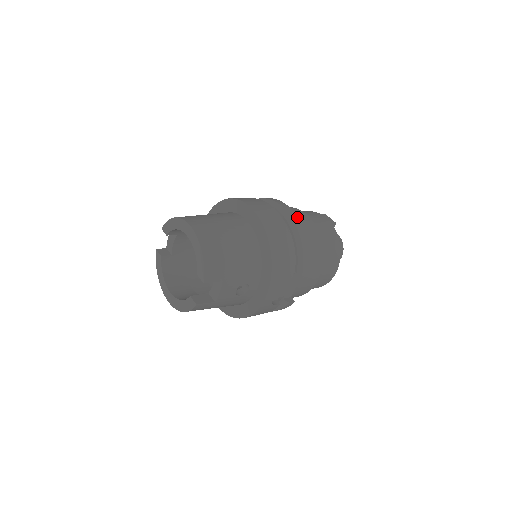
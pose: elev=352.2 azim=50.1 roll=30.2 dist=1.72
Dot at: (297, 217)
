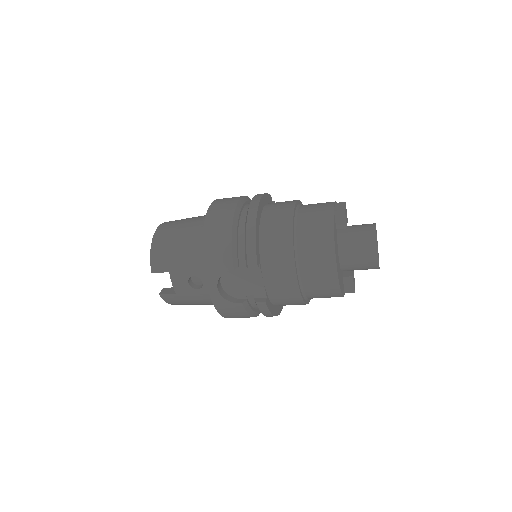
Dot at: (257, 206)
